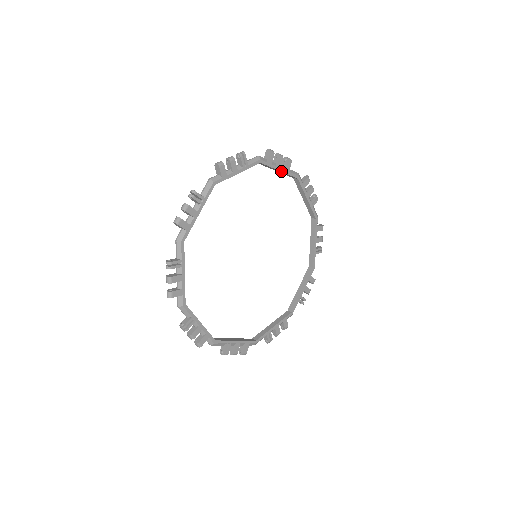
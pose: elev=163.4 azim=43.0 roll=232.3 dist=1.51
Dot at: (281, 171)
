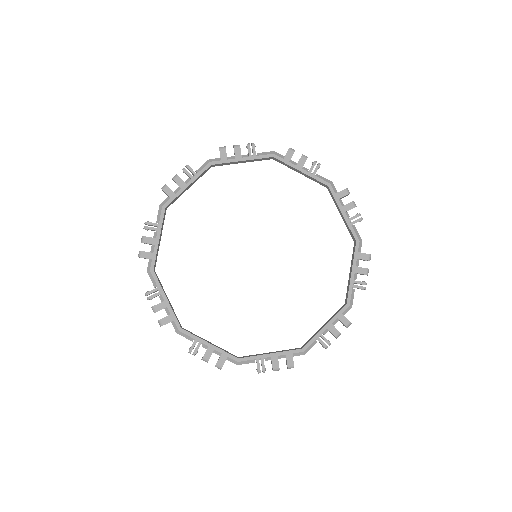
Dot at: (343, 215)
